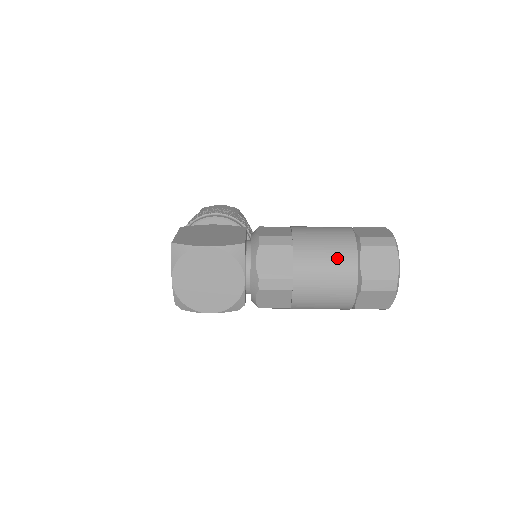
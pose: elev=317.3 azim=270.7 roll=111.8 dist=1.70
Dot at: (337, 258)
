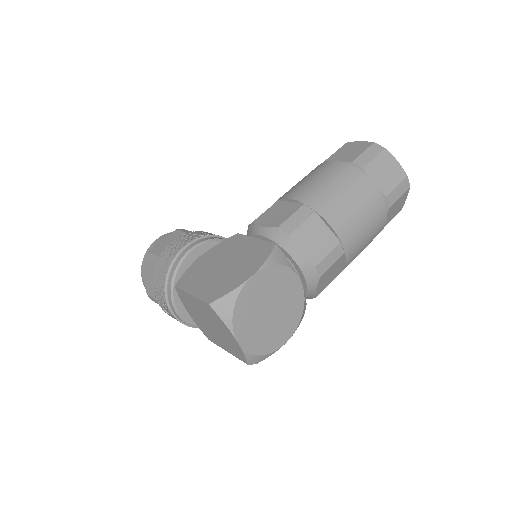
Dot at: (358, 193)
